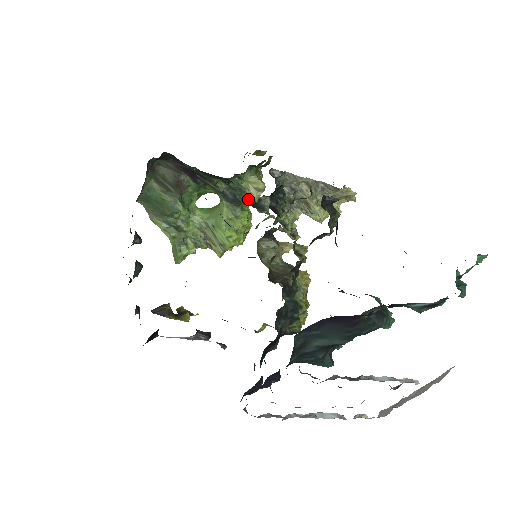
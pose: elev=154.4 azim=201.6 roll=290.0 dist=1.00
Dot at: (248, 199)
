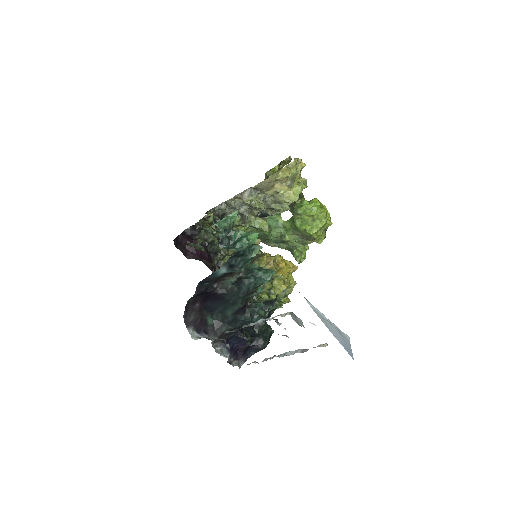
Dot at: occluded
